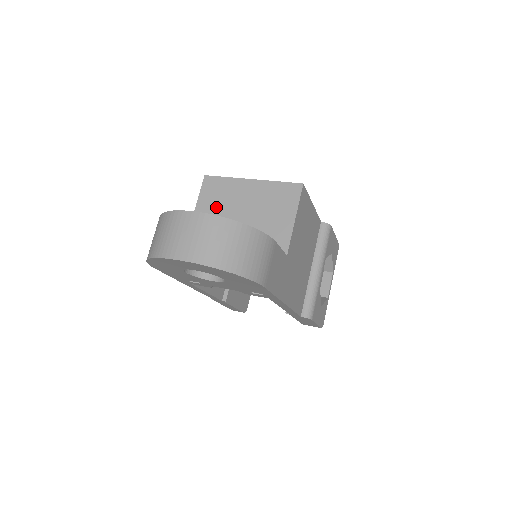
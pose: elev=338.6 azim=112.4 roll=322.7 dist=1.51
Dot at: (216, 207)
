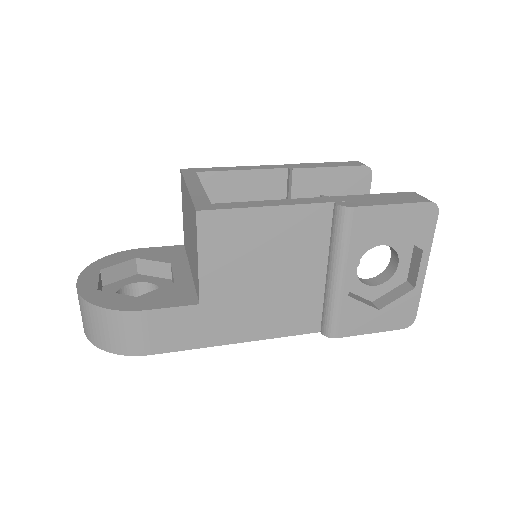
Dot at: (185, 214)
